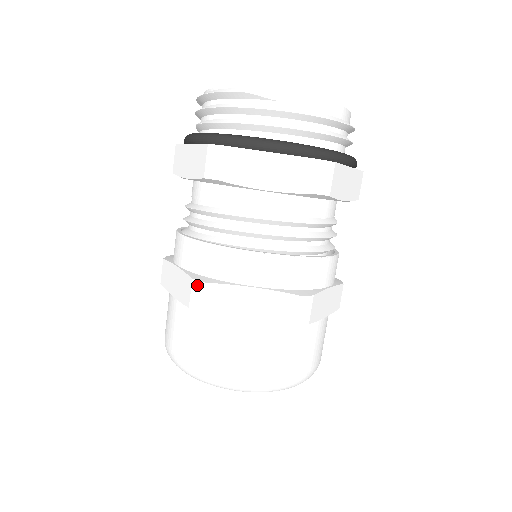
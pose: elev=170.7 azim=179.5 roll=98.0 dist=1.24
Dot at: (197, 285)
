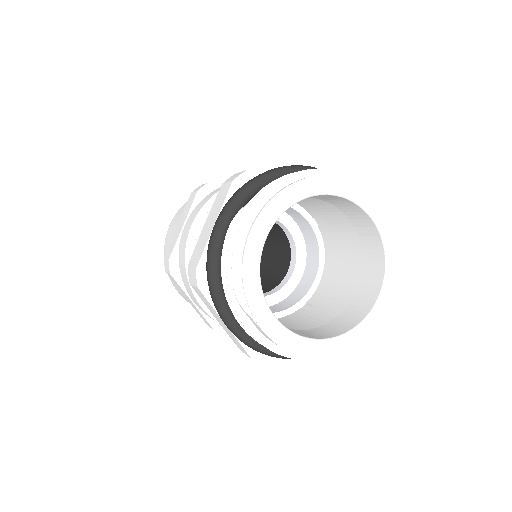
Dot at: (168, 265)
